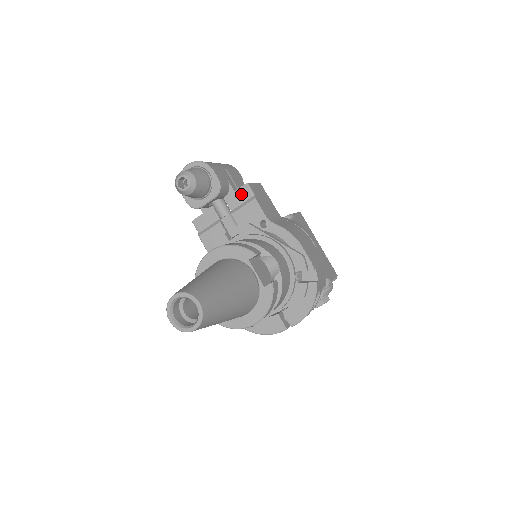
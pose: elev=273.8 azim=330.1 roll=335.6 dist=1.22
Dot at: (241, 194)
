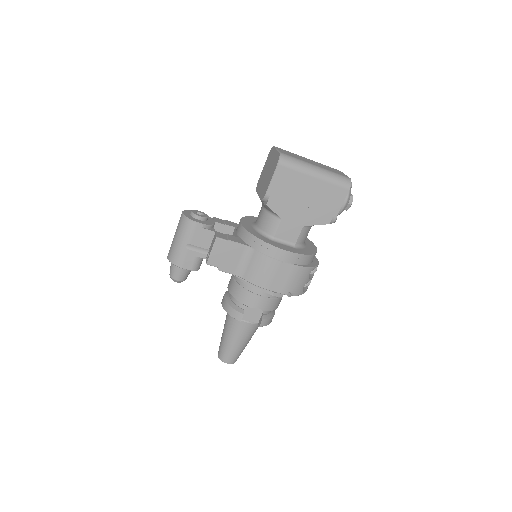
Dot at: occluded
